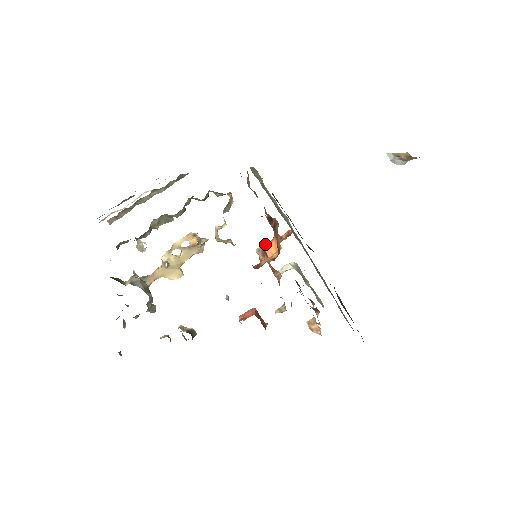
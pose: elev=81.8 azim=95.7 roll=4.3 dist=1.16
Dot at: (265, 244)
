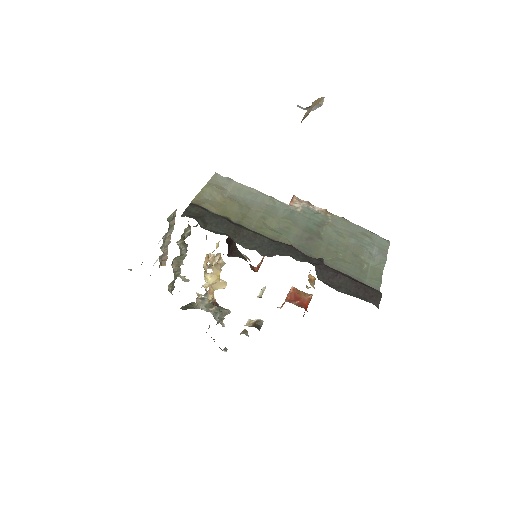
Dot at: occluded
